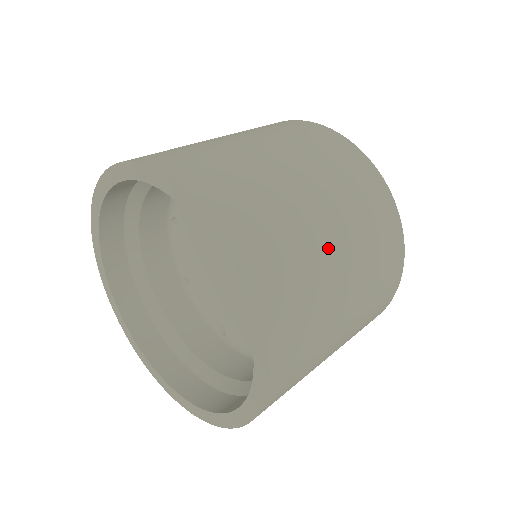
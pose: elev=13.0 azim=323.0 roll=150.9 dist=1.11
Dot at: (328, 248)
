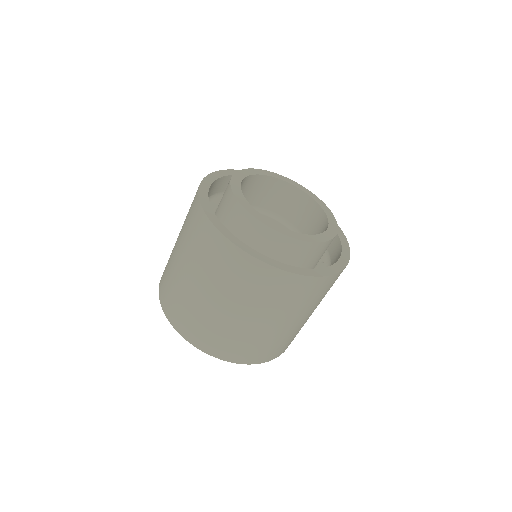
Dot at: (242, 322)
